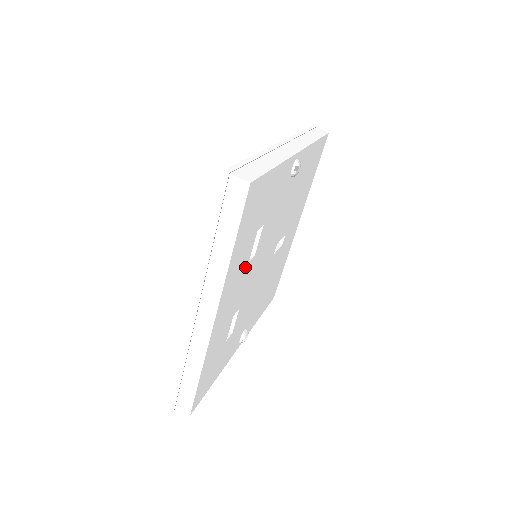
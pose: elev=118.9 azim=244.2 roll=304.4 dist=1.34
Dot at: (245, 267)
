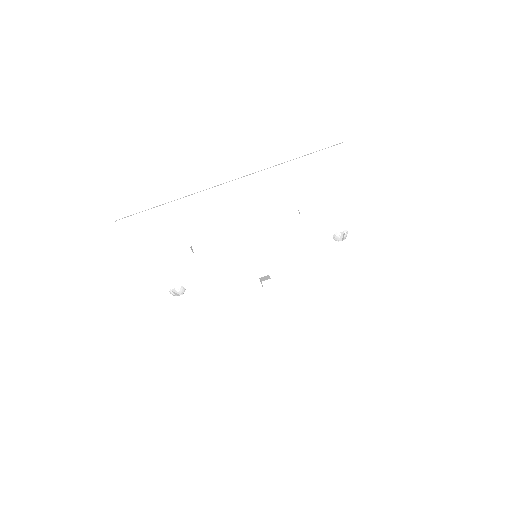
Dot at: (267, 216)
